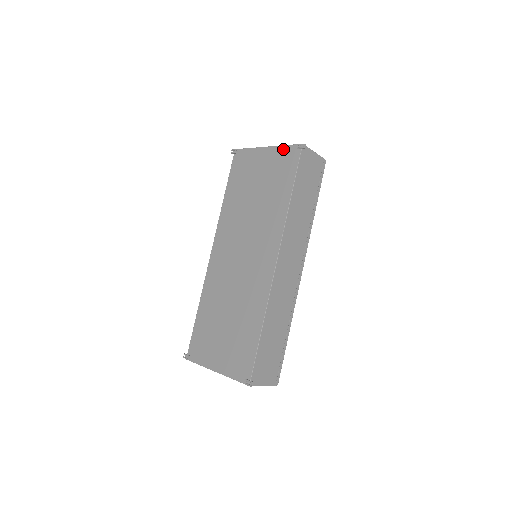
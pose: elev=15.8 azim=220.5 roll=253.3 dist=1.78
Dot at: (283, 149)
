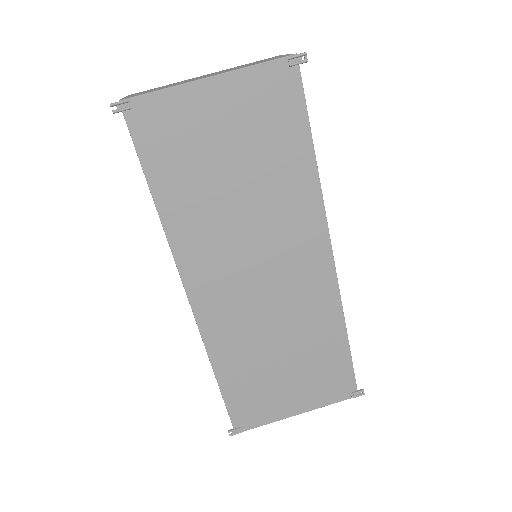
Dot at: (256, 74)
